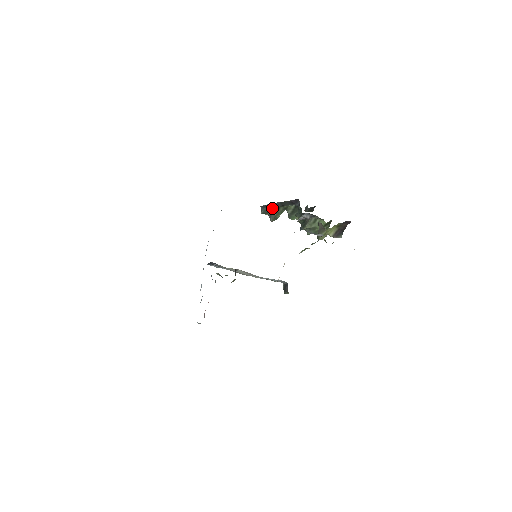
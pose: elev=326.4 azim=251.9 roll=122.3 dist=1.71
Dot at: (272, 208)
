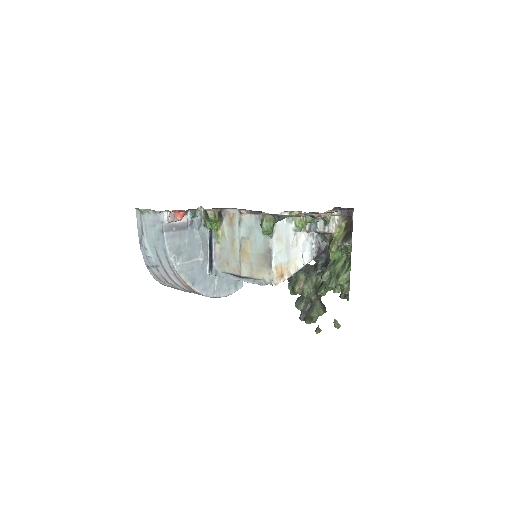
Dot at: (297, 274)
